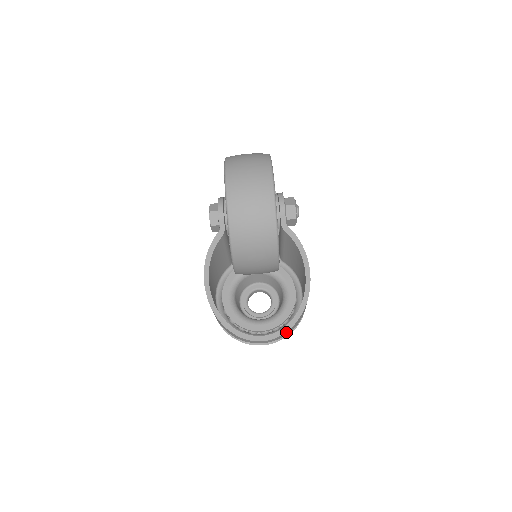
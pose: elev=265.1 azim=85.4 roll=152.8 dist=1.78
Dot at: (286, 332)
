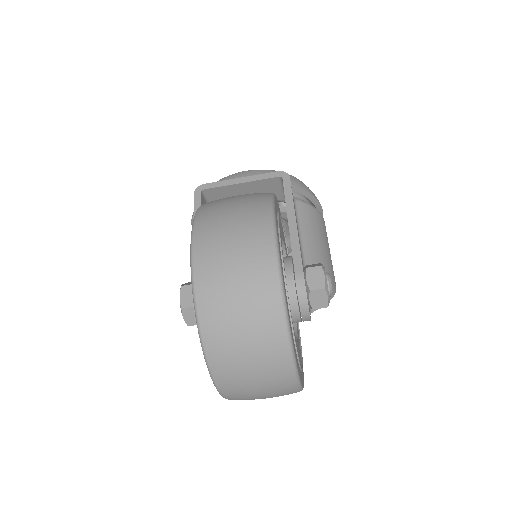
Dot at: occluded
